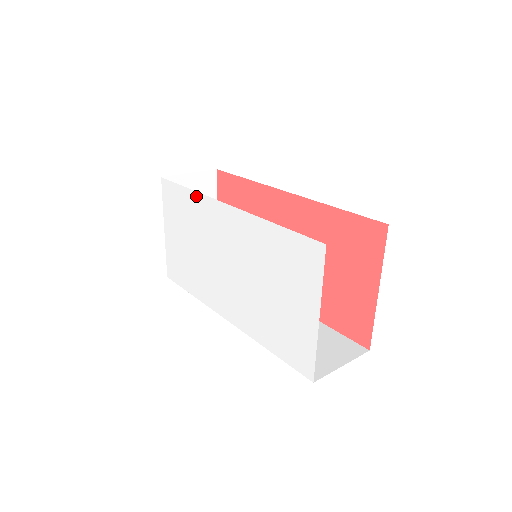
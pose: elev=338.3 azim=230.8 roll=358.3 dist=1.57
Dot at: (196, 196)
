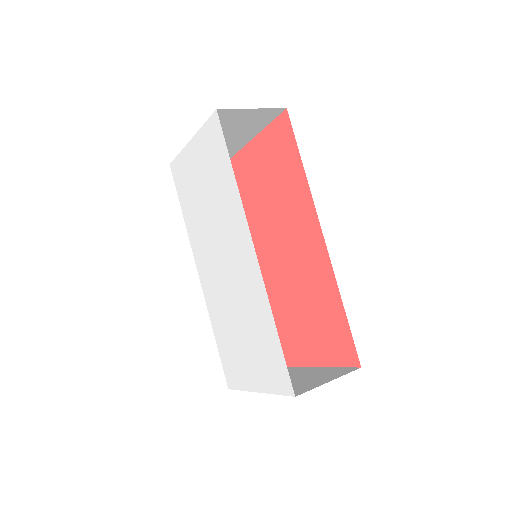
Dot at: (236, 192)
